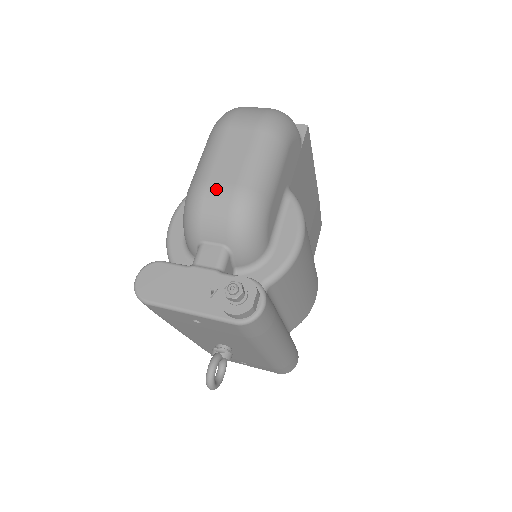
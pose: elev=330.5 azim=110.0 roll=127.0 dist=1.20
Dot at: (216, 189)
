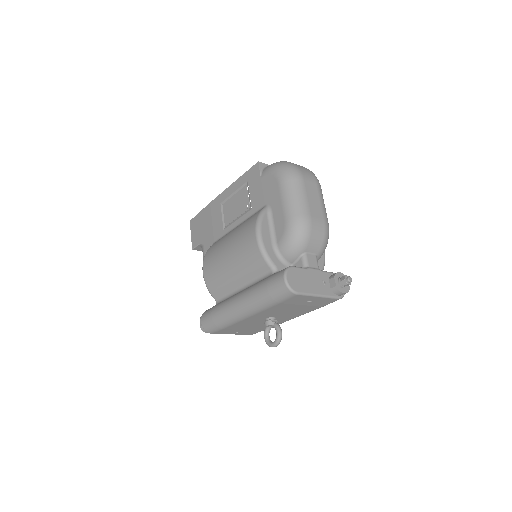
Dot at: (316, 221)
